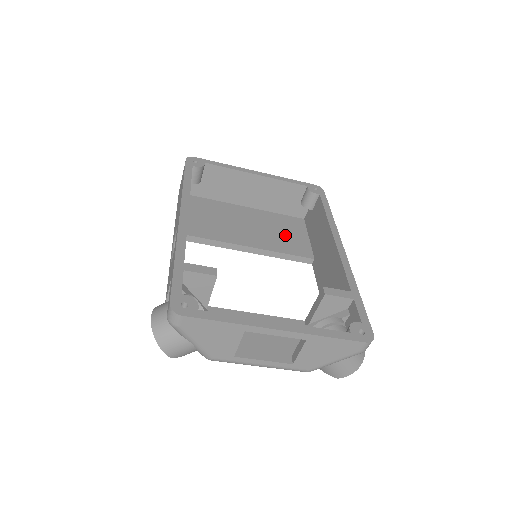
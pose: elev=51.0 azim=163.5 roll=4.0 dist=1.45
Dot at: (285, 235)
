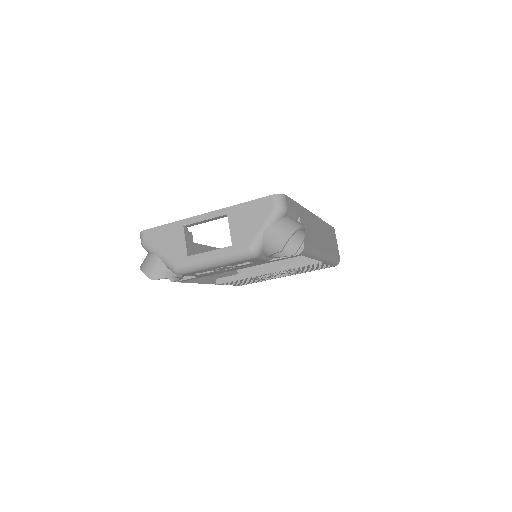
Dot at: occluded
